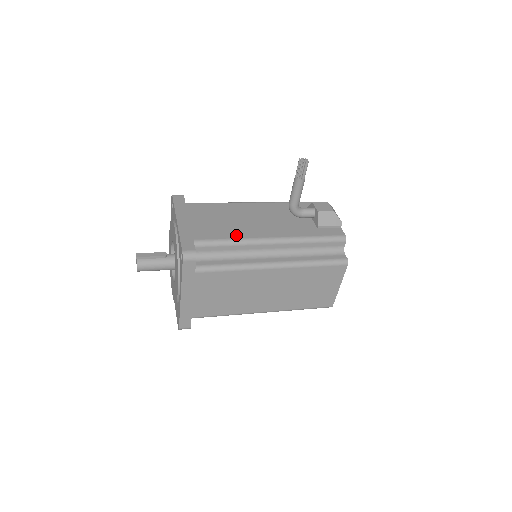
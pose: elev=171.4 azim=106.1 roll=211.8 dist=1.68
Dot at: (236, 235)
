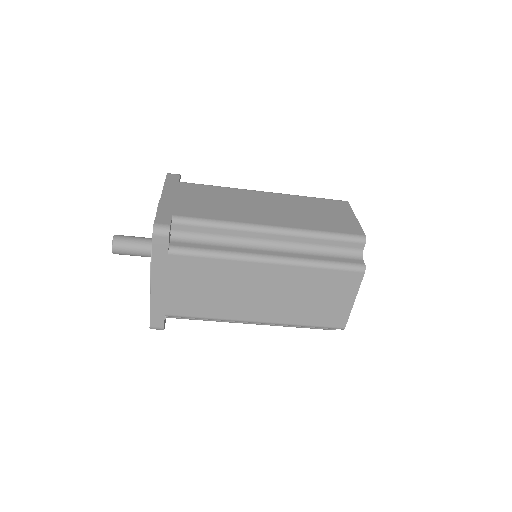
Dot at: occluded
